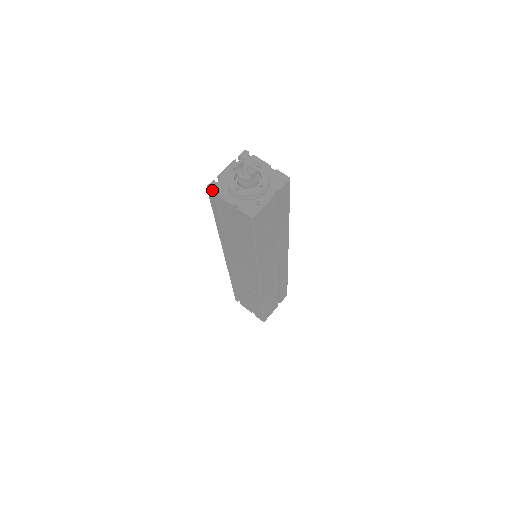
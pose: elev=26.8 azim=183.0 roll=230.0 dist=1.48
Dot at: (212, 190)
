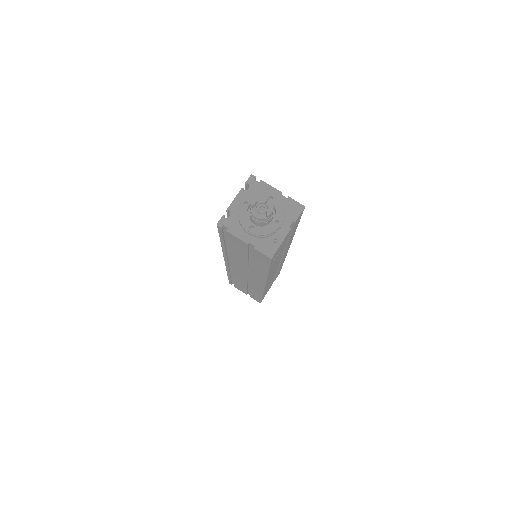
Dot at: (223, 226)
